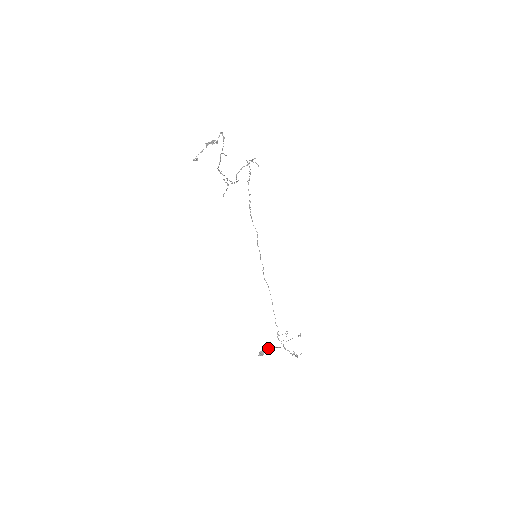
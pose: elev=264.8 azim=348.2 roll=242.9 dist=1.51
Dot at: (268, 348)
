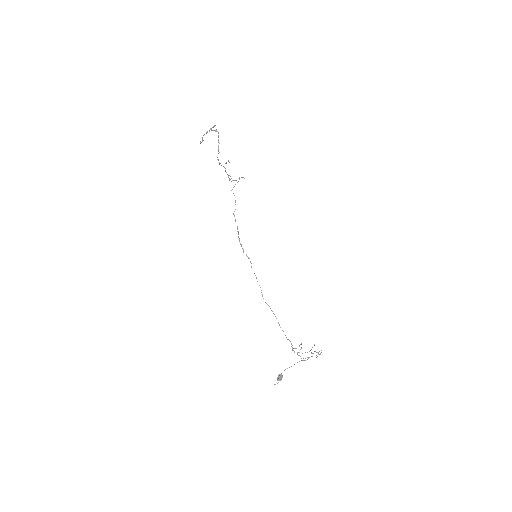
Dot at: (285, 369)
